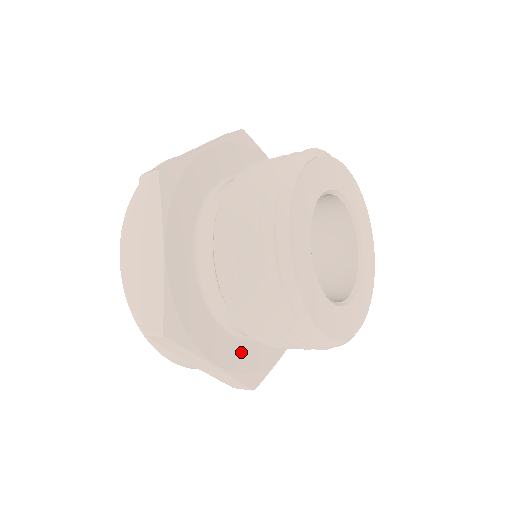
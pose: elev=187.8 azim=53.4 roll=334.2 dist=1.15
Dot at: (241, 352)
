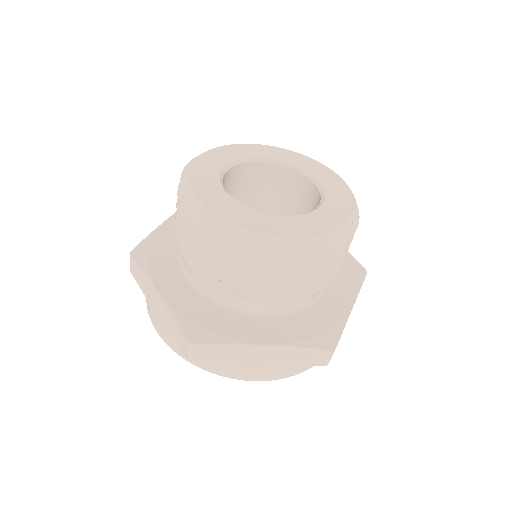
Dot at: (194, 302)
